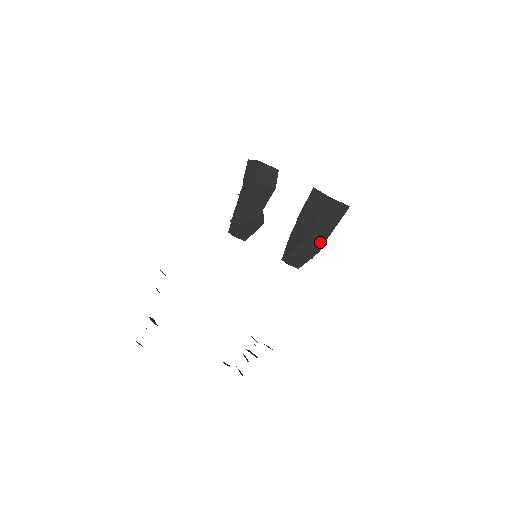
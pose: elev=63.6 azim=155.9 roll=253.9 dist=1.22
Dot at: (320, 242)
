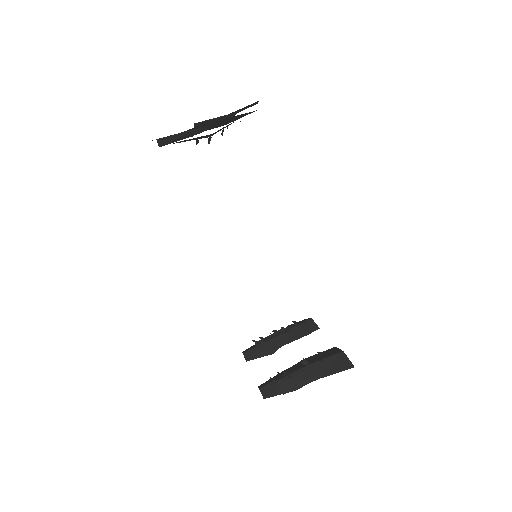
Dot at: (304, 380)
